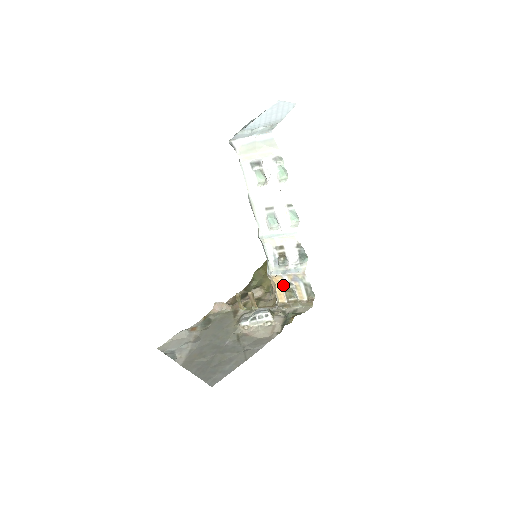
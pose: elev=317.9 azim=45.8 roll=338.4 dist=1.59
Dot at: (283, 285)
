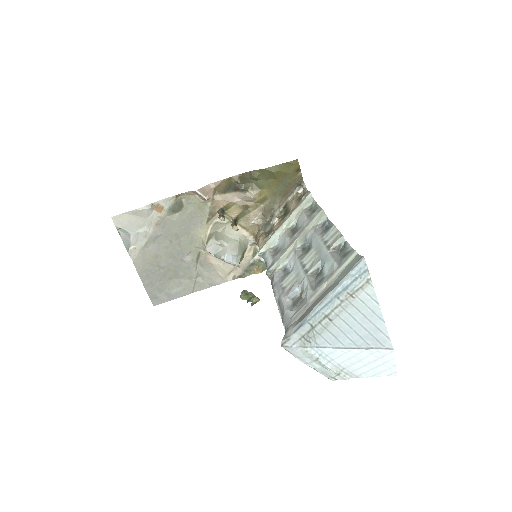
Dot at: occluded
